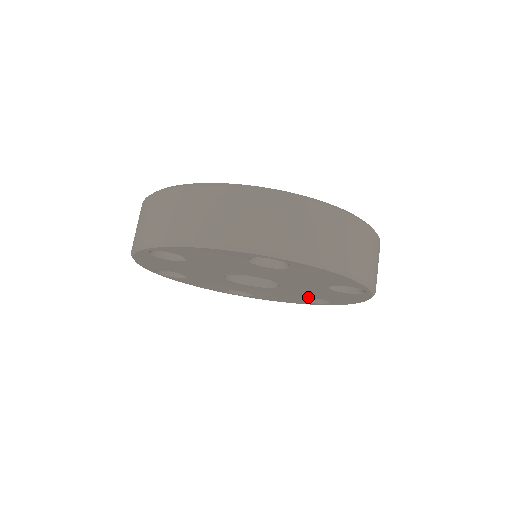
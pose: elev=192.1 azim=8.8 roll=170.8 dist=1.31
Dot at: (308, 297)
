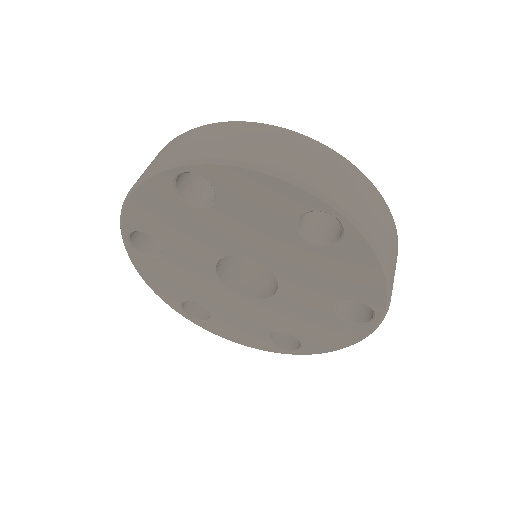
Dot at: (282, 330)
